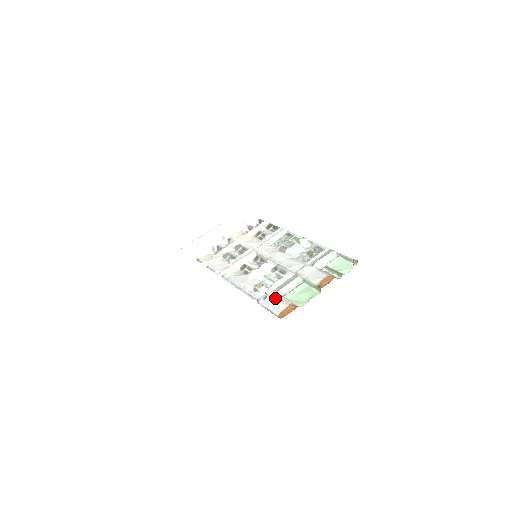
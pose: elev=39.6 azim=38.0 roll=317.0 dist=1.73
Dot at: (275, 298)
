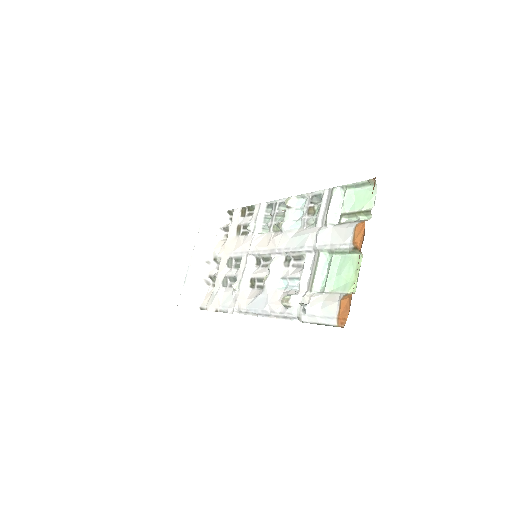
Dot at: (316, 302)
